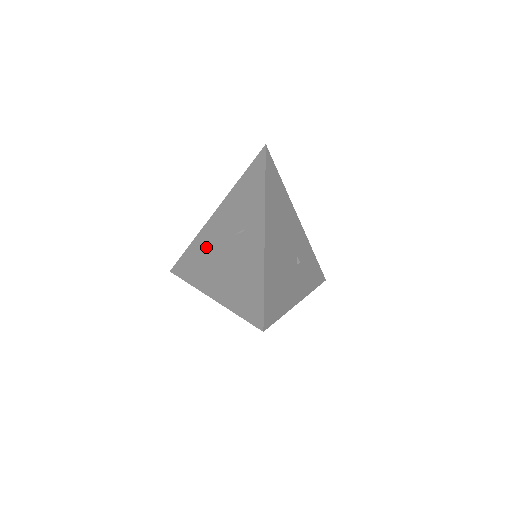
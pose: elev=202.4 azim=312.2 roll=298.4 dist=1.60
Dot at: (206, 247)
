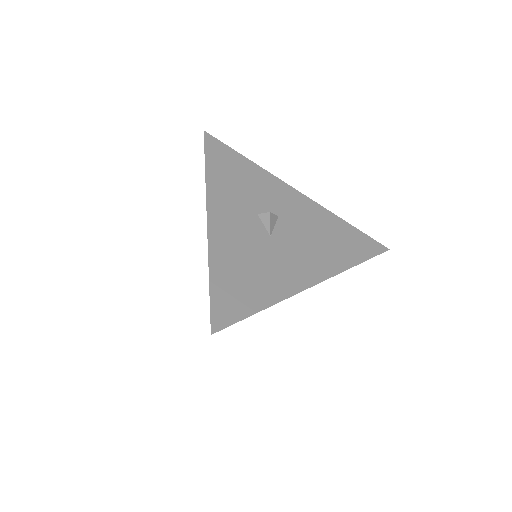
Dot at: occluded
